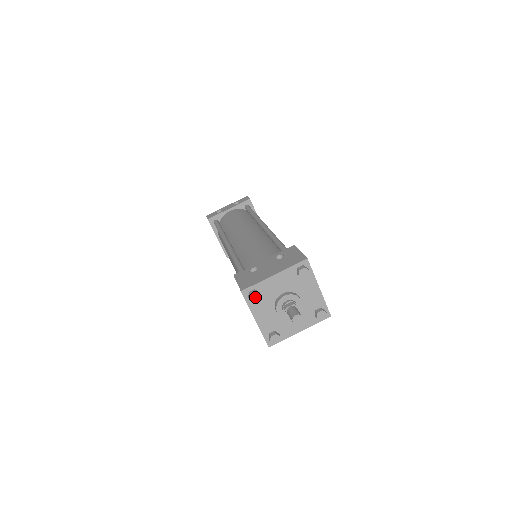
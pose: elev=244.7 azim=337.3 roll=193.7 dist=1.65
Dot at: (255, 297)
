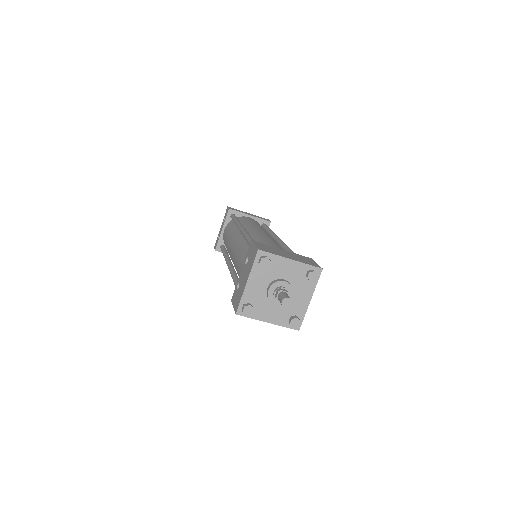
Dot at: (248, 310)
